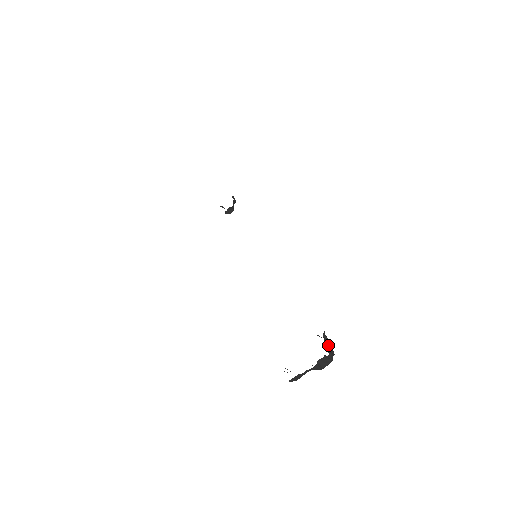
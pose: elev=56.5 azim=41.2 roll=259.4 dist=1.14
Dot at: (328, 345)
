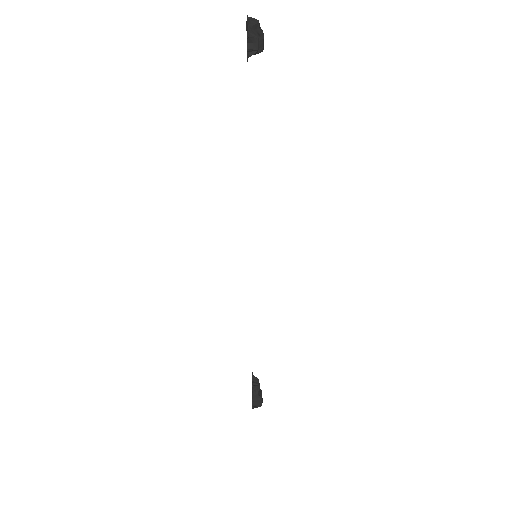
Dot at: occluded
